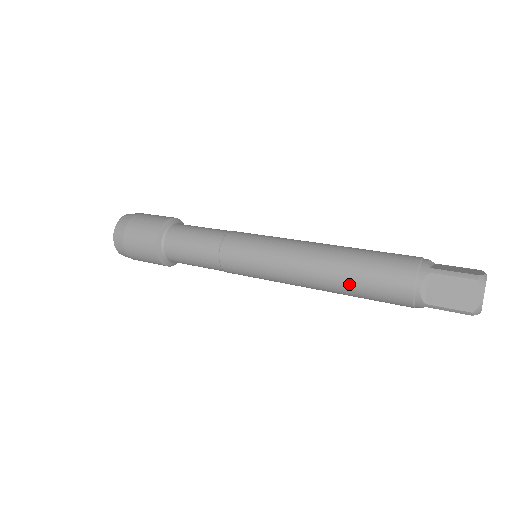
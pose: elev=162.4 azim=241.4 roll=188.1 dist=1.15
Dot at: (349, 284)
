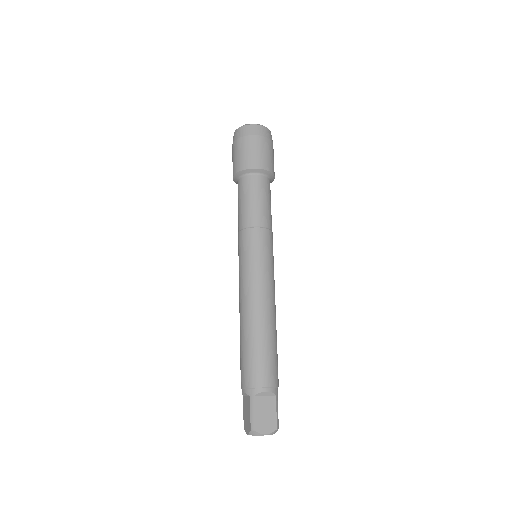
Dot at: (240, 340)
